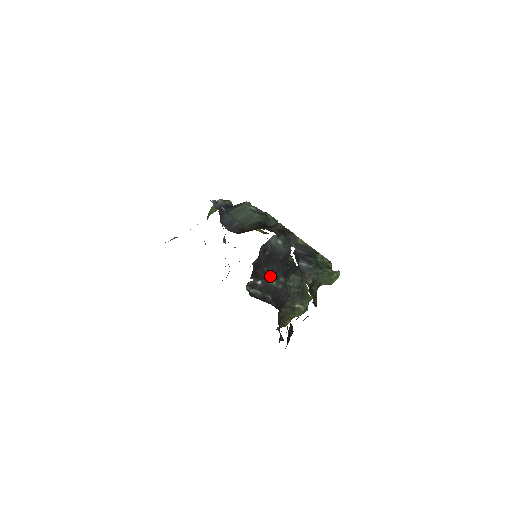
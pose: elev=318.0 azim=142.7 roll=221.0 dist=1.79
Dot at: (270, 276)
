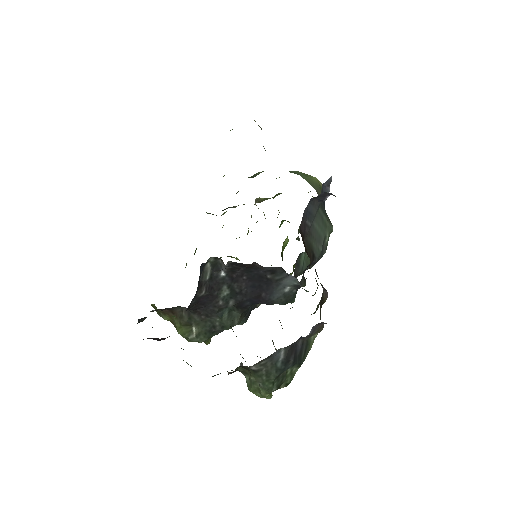
Dot at: (234, 286)
